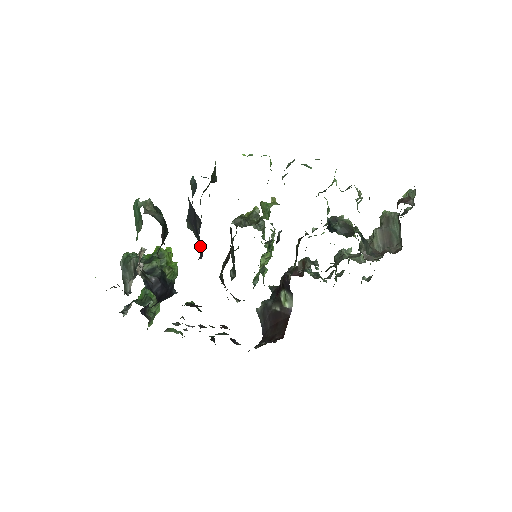
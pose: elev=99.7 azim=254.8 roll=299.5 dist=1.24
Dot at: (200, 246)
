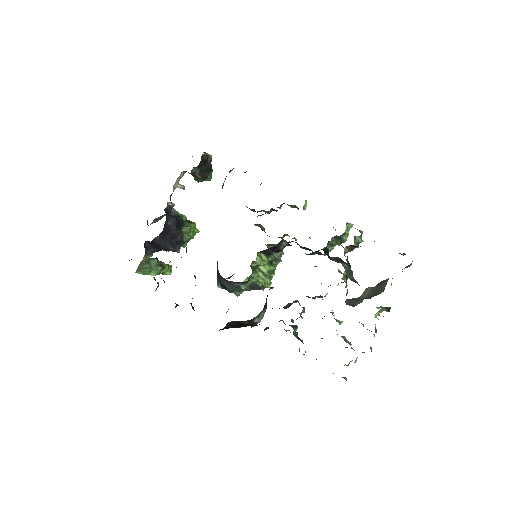
Dot at: occluded
